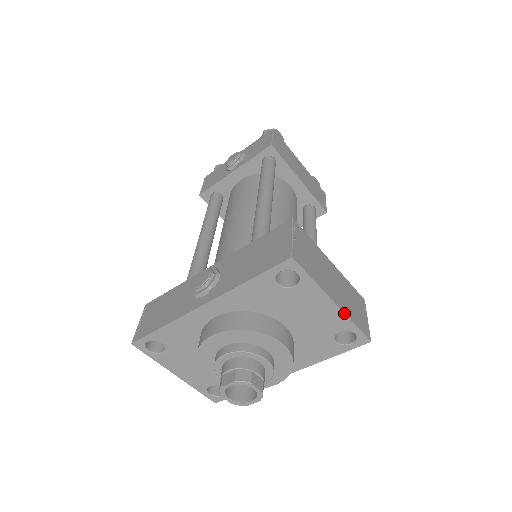
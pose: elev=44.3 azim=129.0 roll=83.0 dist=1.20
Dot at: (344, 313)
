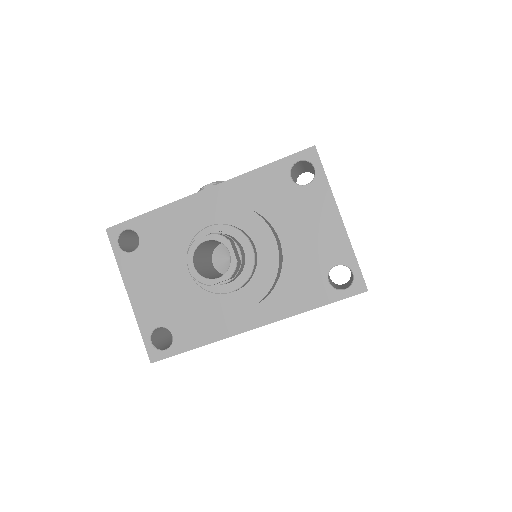
Dot at: occluded
